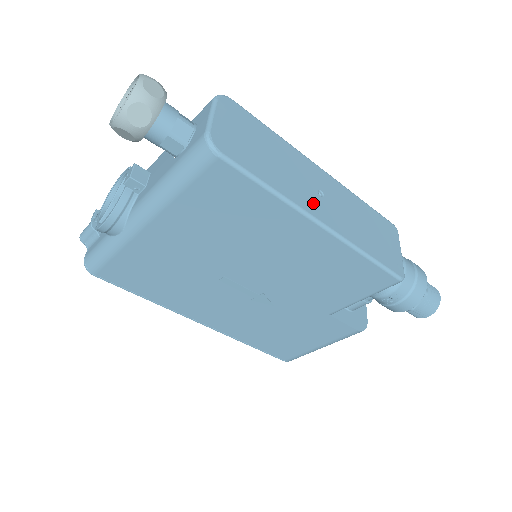
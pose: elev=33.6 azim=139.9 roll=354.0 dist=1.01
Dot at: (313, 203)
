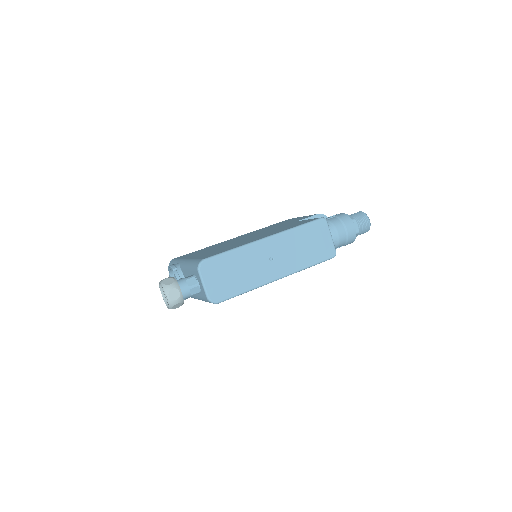
Dot at: (270, 272)
